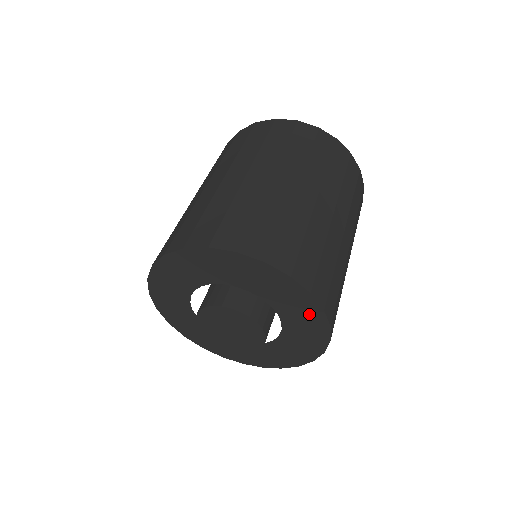
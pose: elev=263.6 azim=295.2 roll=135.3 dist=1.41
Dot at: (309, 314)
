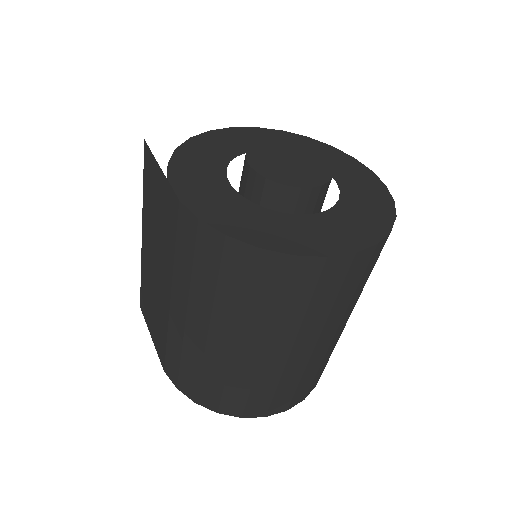
Dot at: (376, 213)
